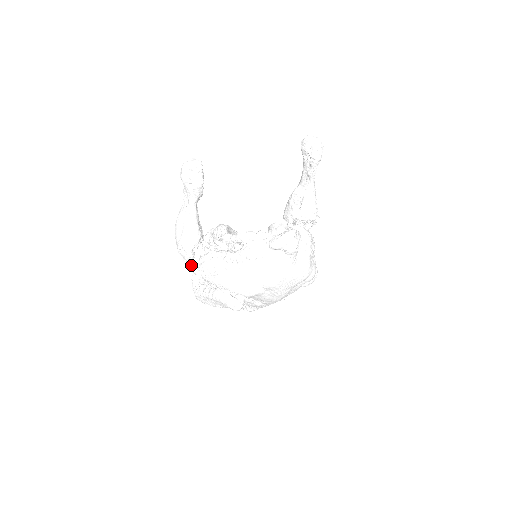
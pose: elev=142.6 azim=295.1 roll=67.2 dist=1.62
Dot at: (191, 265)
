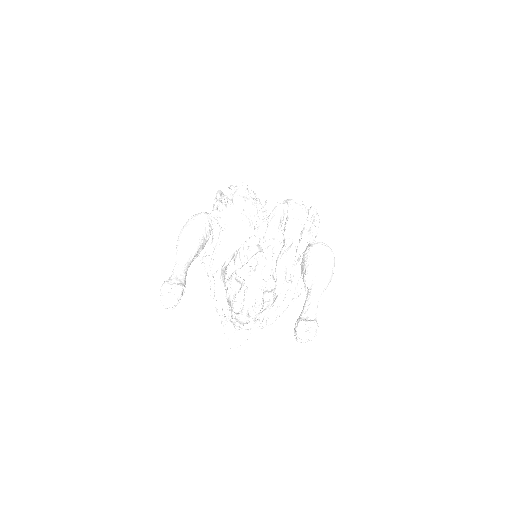
Dot at: occluded
